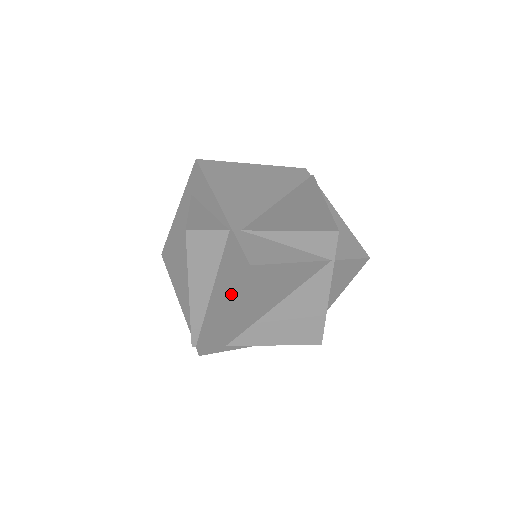
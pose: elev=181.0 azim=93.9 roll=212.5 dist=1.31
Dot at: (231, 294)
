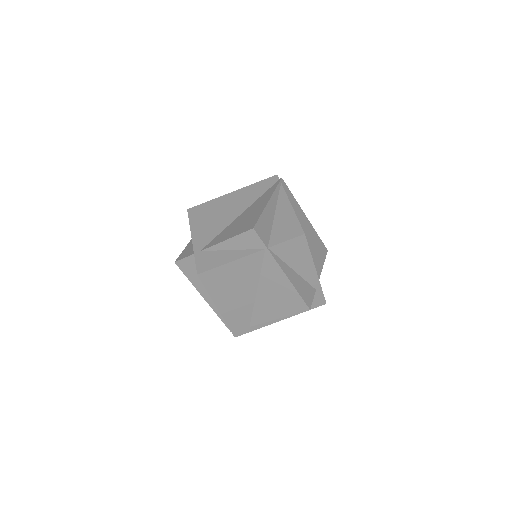
Dot at: (209, 294)
